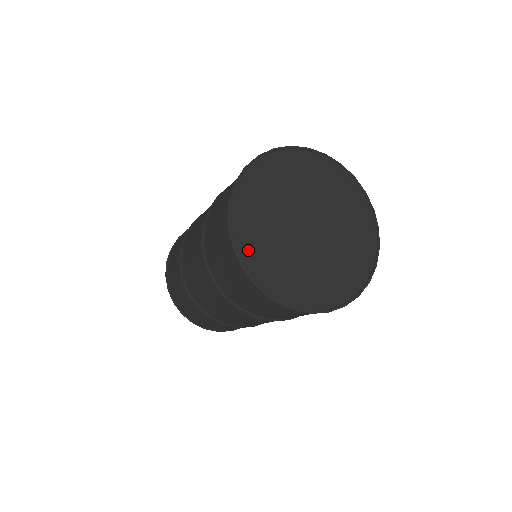
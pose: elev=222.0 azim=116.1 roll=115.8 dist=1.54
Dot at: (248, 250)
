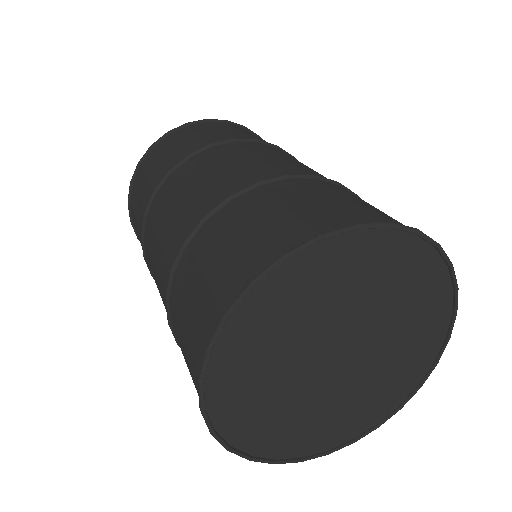
Dot at: (228, 361)
